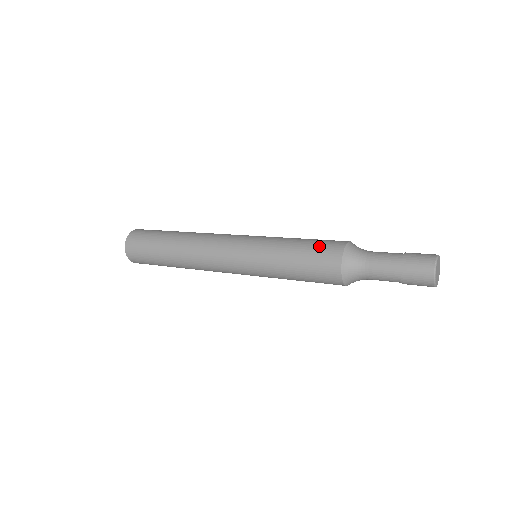
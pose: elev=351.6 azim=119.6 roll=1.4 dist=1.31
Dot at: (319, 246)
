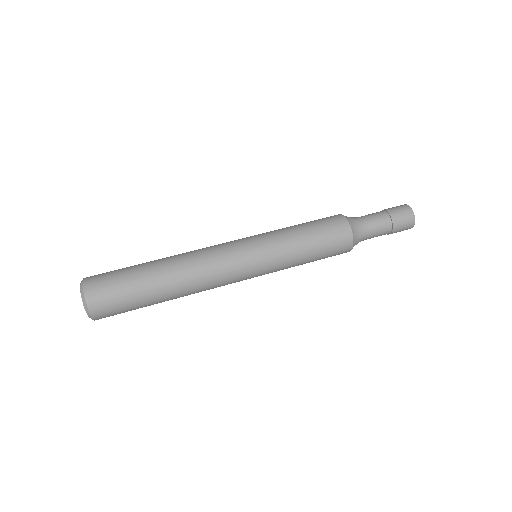
Dot at: (332, 250)
